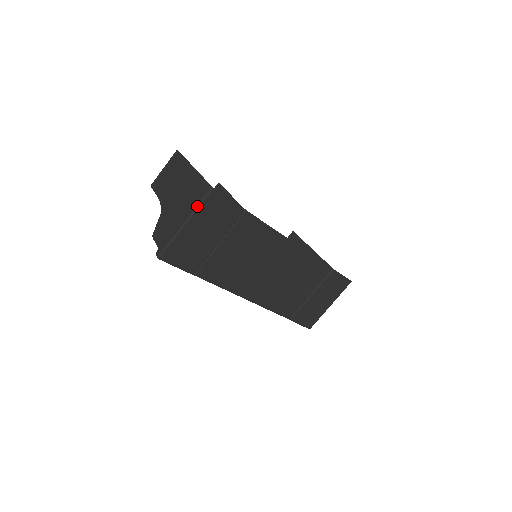
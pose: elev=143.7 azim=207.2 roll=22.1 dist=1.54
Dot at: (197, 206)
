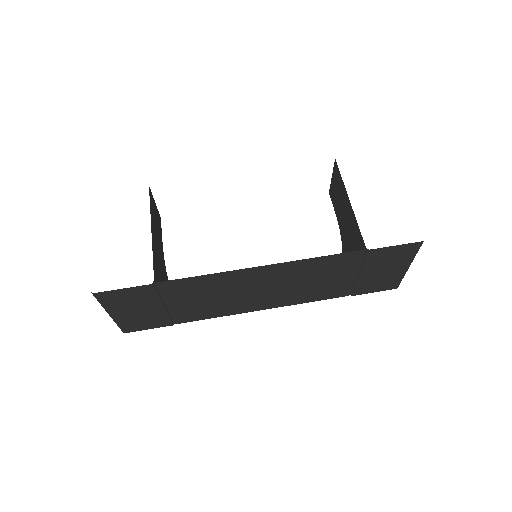
Dot at: (101, 304)
